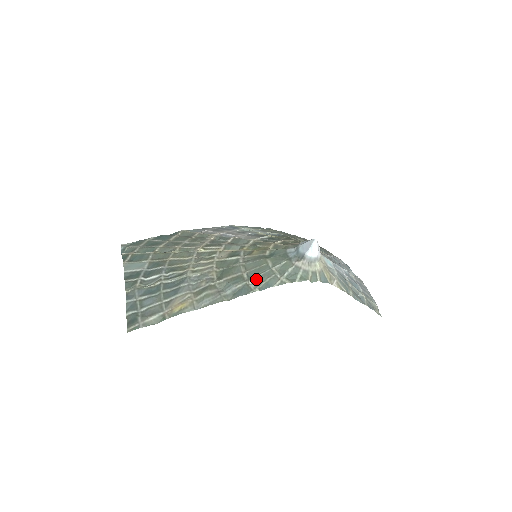
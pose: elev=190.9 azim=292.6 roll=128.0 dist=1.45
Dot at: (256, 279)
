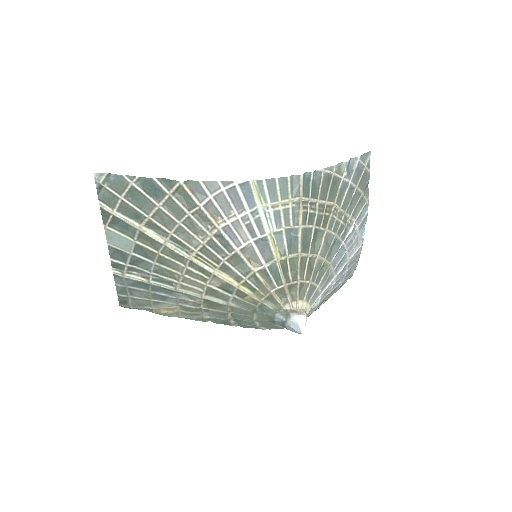
Dot at: (238, 320)
